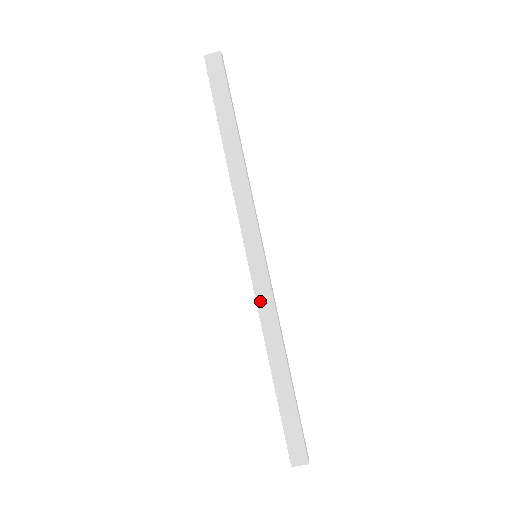
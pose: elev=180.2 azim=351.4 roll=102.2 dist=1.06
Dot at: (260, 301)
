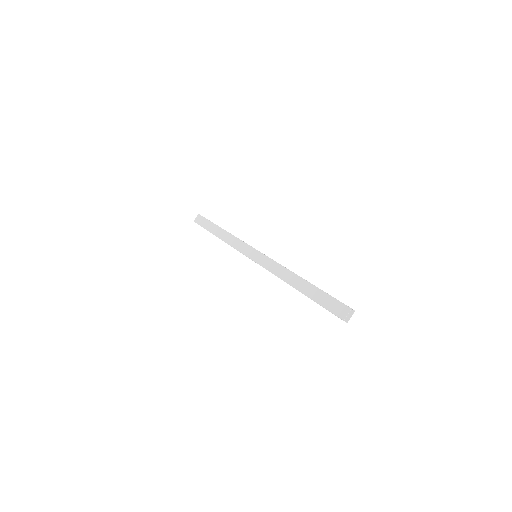
Dot at: (268, 268)
